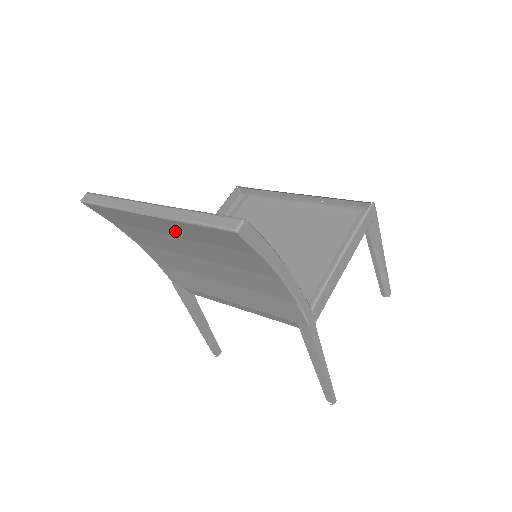
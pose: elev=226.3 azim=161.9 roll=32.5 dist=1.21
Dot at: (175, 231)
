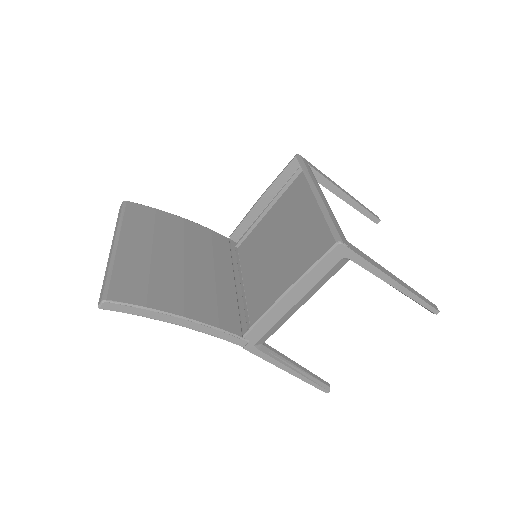
Dot at: occluded
